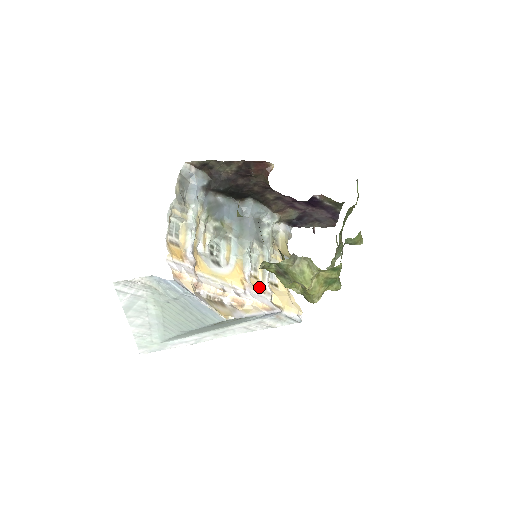
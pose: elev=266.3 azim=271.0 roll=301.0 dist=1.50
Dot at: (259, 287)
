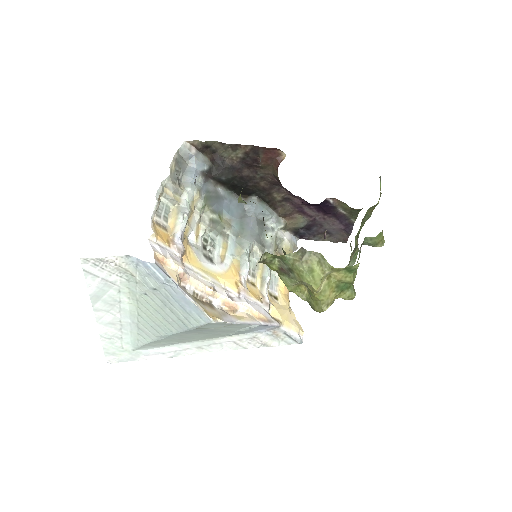
Dot at: (256, 295)
